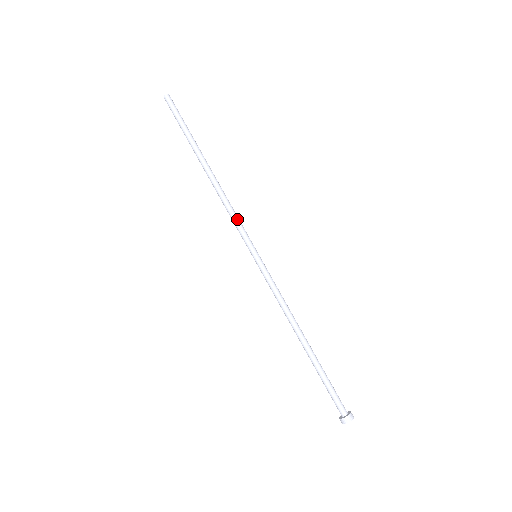
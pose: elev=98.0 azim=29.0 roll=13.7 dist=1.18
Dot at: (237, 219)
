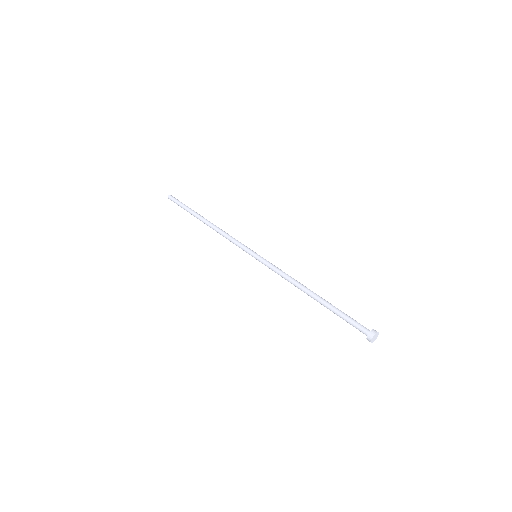
Dot at: (235, 239)
